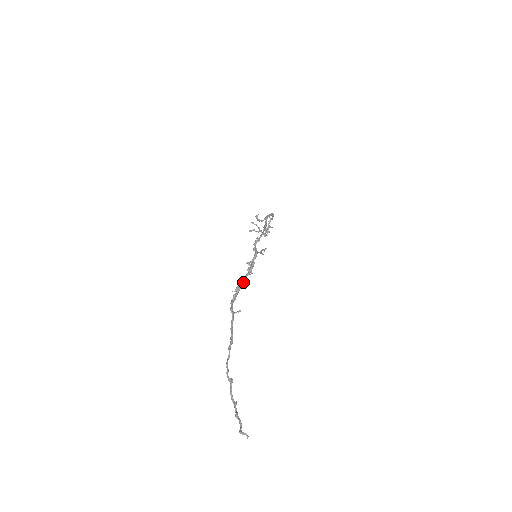
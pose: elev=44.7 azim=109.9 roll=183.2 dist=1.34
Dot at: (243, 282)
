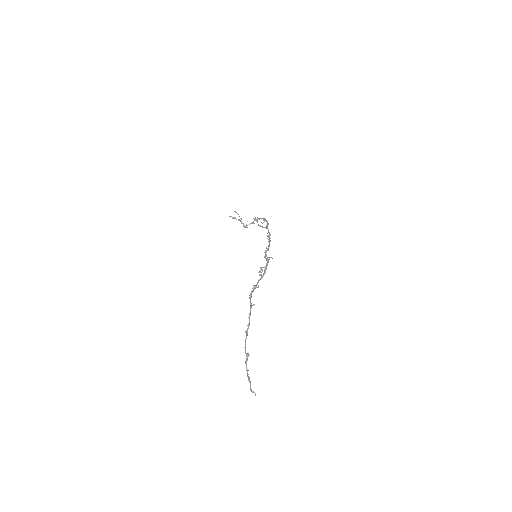
Dot at: occluded
